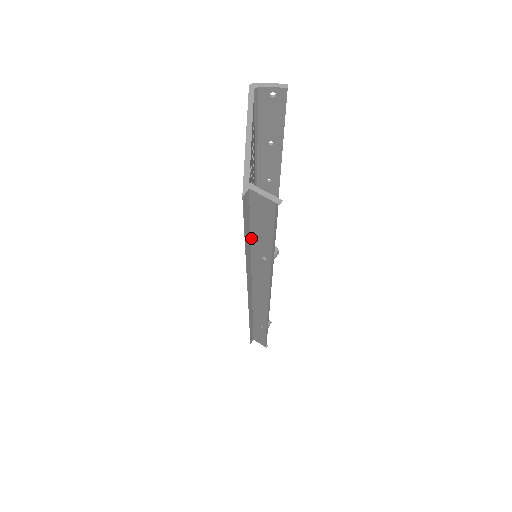
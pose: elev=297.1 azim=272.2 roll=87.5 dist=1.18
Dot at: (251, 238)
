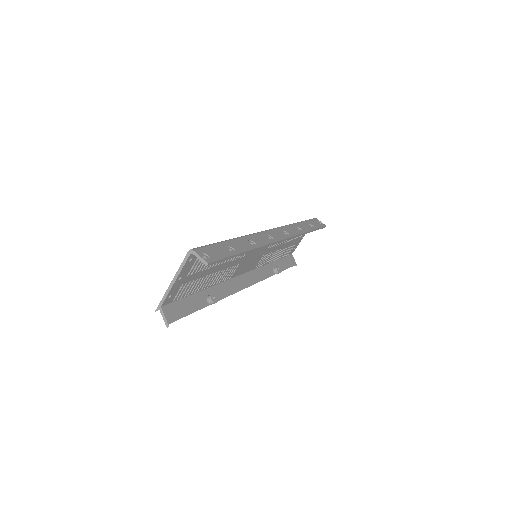
Dot at: (194, 296)
